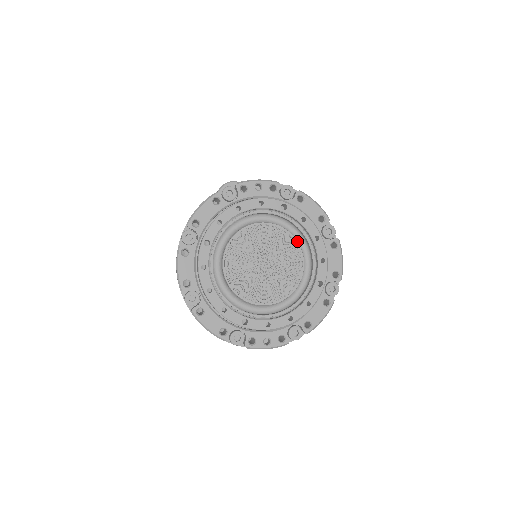
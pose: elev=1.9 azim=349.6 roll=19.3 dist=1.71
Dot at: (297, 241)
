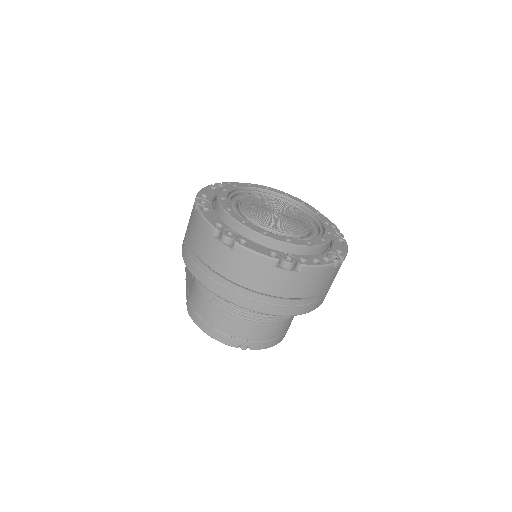
Dot at: (290, 205)
